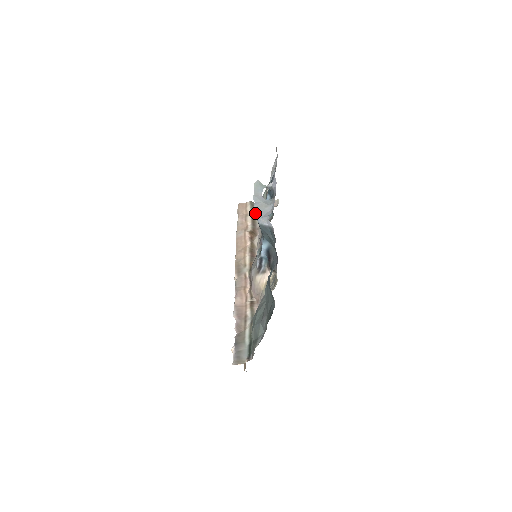
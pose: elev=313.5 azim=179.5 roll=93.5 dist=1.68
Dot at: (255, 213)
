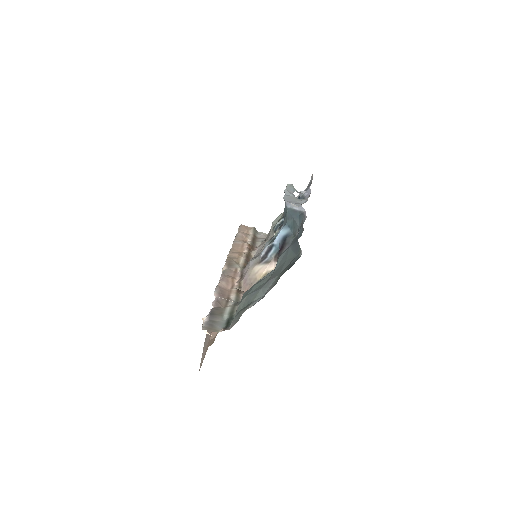
Dot at: (285, 199)
